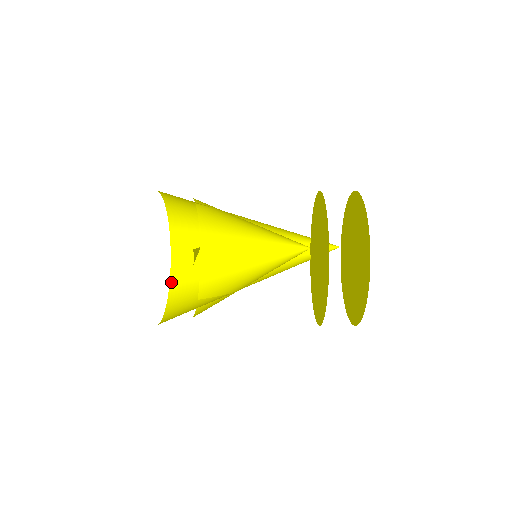
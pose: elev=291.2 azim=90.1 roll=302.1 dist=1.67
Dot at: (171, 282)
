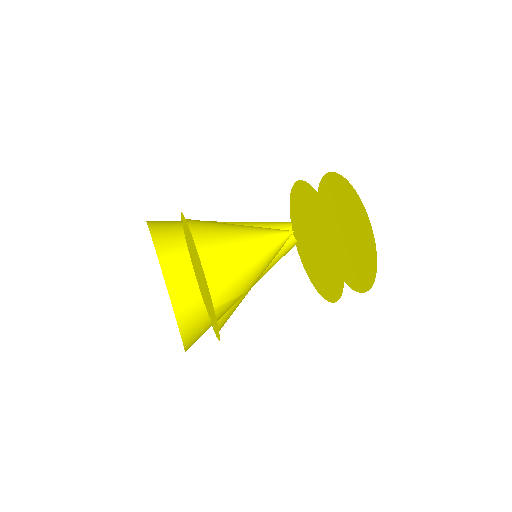
Dot at: (172, 302)
